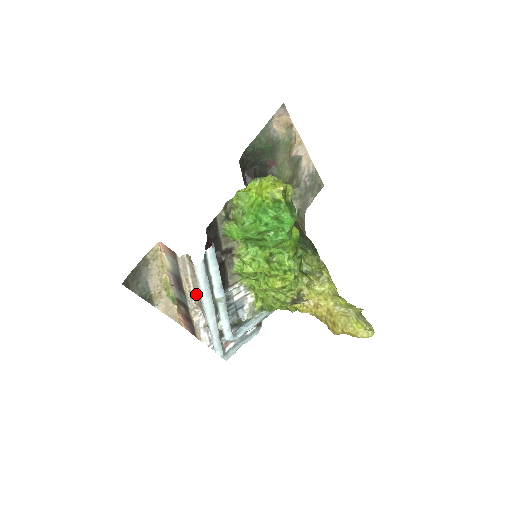
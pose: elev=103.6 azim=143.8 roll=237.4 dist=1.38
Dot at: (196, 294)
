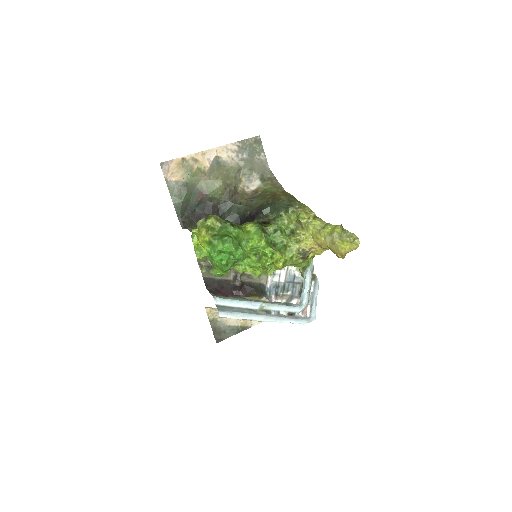
Dot at: occluded
